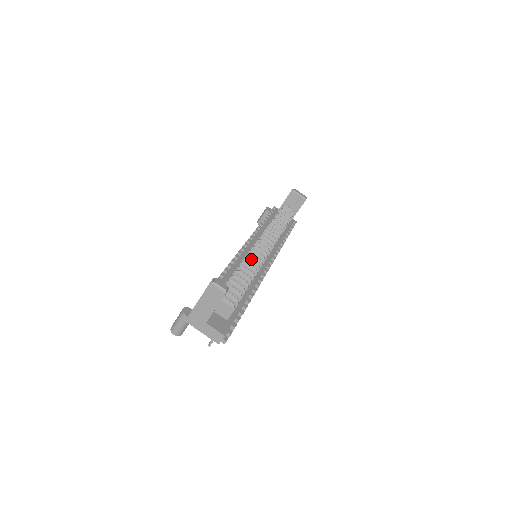
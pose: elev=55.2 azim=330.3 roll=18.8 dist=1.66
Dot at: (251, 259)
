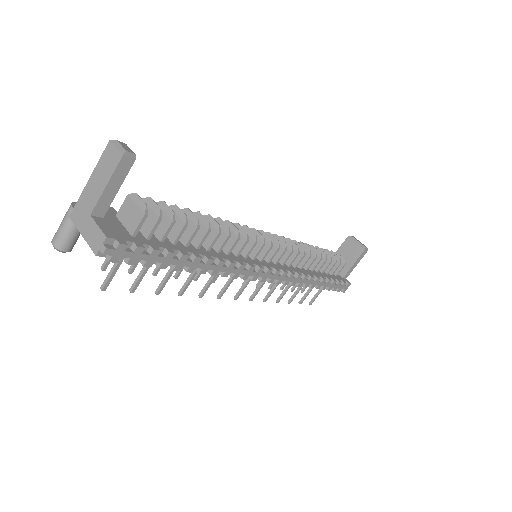
Dot at: (230, 222)
